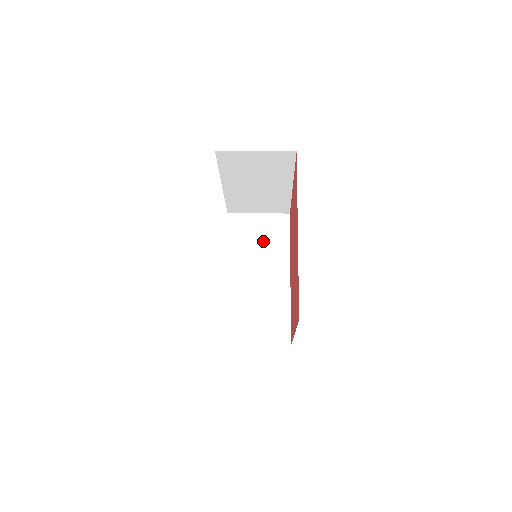
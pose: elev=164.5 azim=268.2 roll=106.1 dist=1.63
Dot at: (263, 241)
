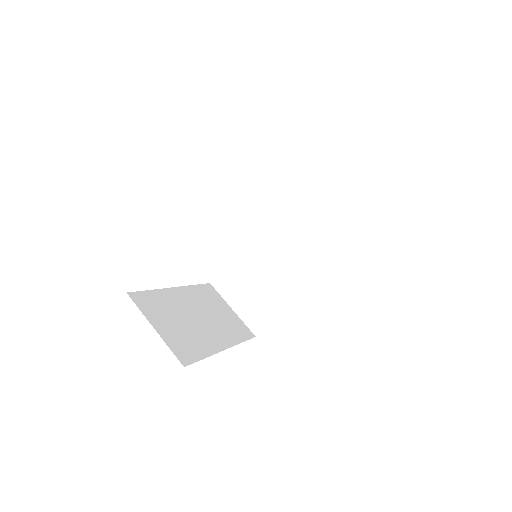
Dot at: (317, 228)
